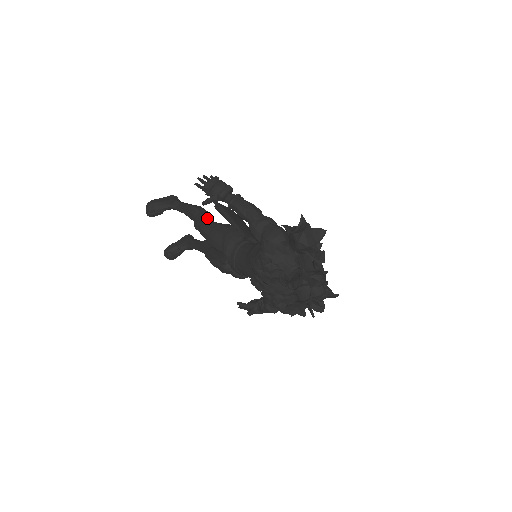
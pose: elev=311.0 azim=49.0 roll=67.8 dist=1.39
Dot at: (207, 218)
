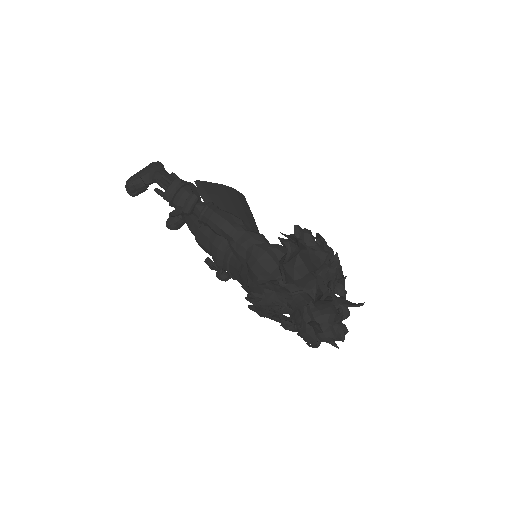
Dot at: occluded
